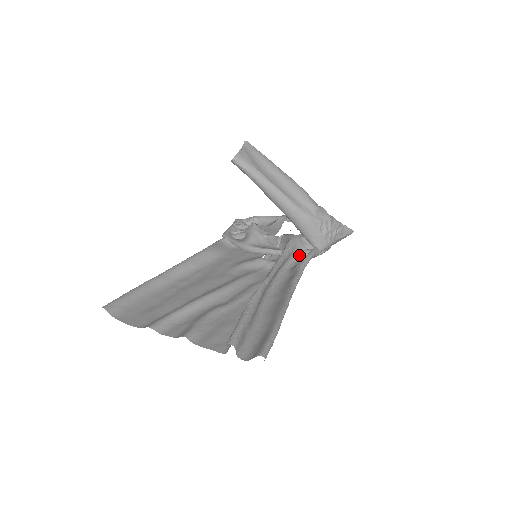
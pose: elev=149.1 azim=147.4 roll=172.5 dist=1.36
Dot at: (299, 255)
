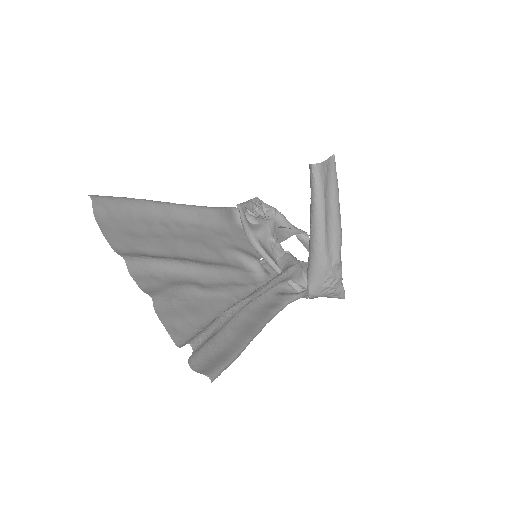
Dot at: (290, 285)
